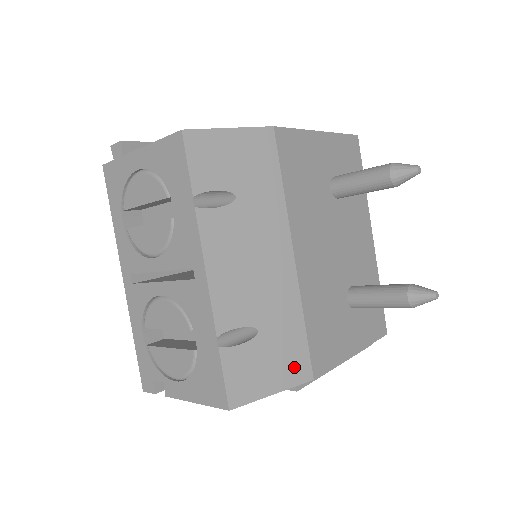
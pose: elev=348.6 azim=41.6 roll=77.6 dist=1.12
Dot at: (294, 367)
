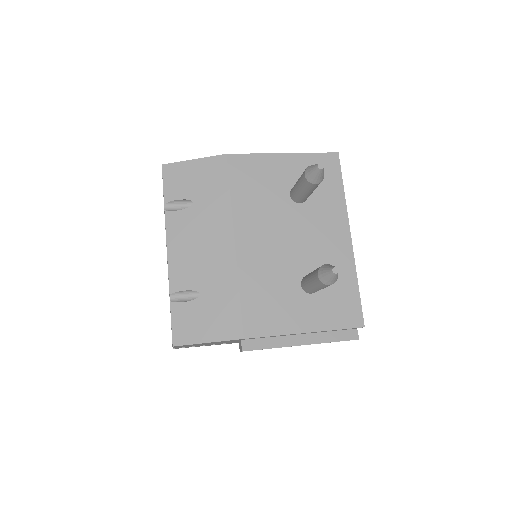
Dot at: (227, 326)
